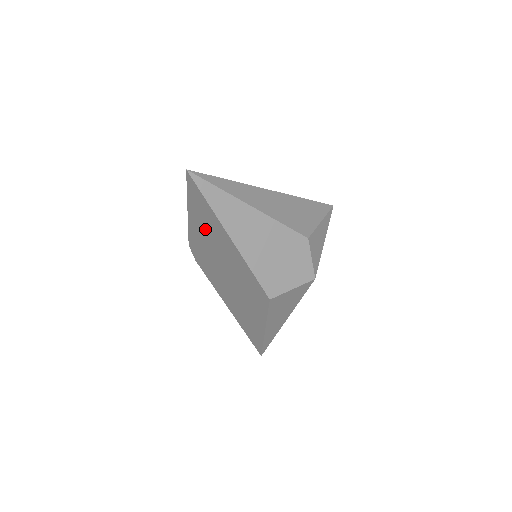
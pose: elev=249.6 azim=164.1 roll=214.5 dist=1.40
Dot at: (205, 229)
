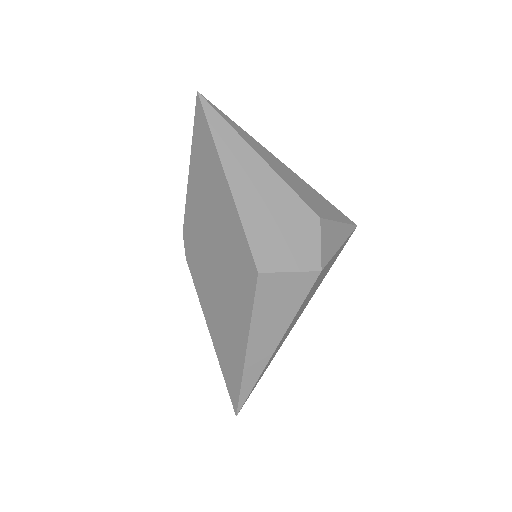
Dot at: (203, 185)
